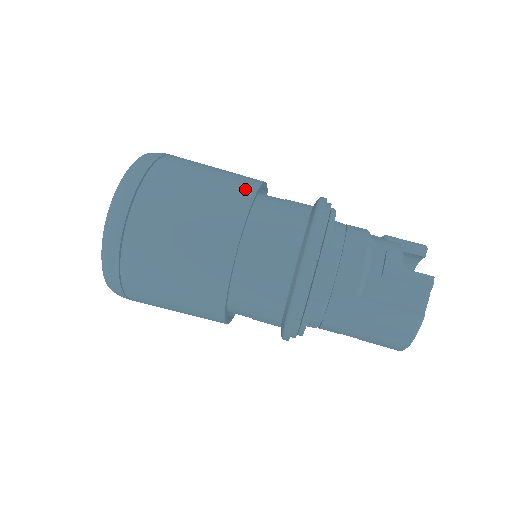
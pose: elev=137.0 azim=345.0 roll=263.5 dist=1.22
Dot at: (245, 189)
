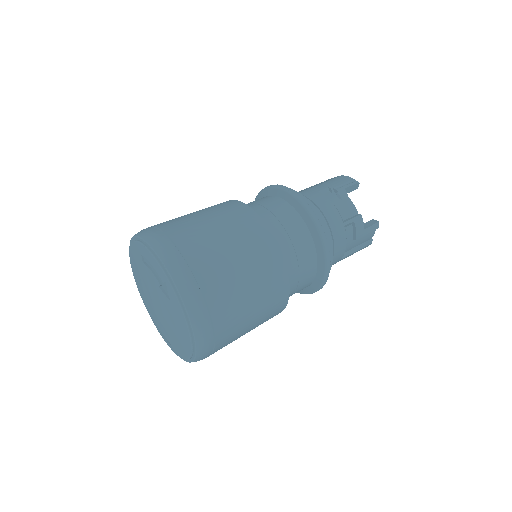
Dot at: (274, 257)
